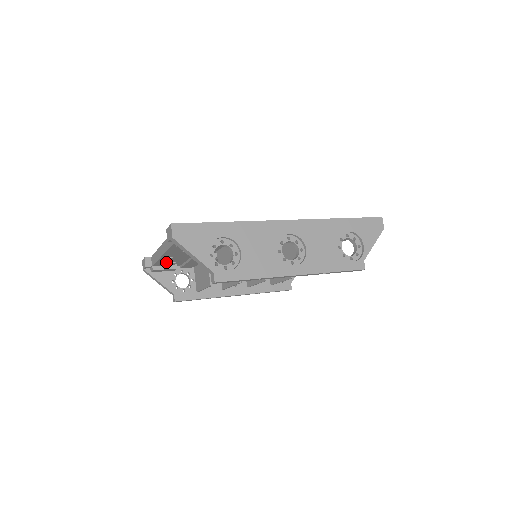
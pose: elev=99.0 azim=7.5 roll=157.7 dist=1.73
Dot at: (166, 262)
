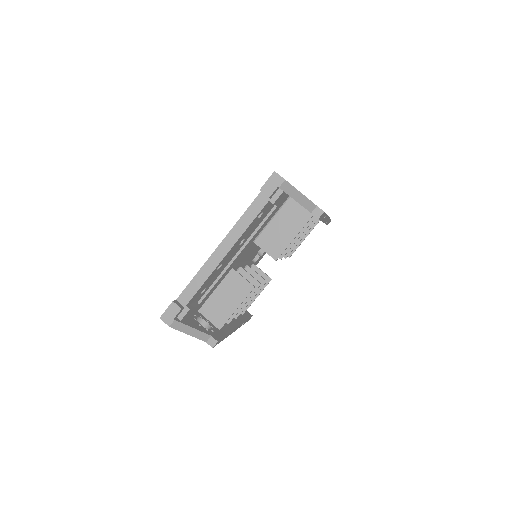
Dot at: (201, 289)
